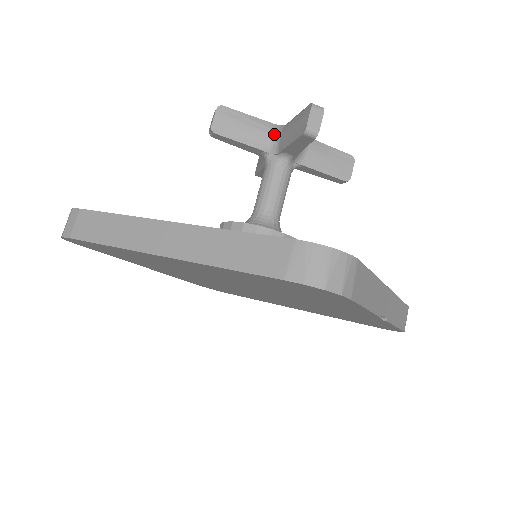
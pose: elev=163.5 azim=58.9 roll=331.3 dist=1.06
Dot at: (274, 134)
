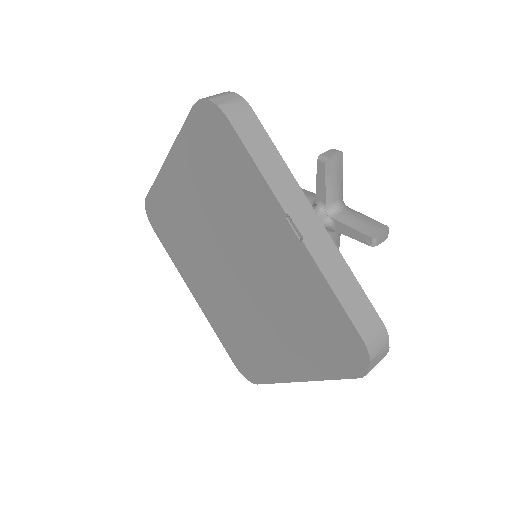
Dot at: occluded
